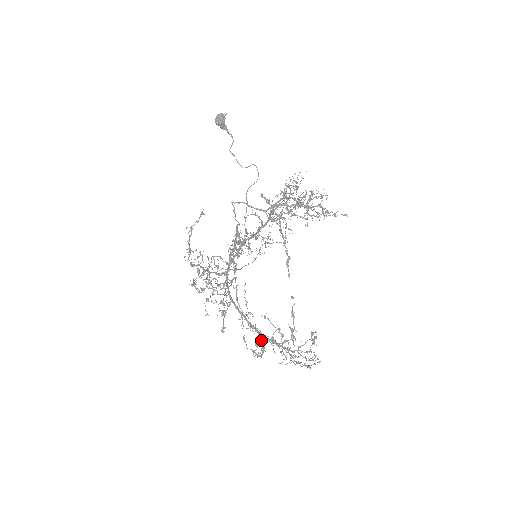
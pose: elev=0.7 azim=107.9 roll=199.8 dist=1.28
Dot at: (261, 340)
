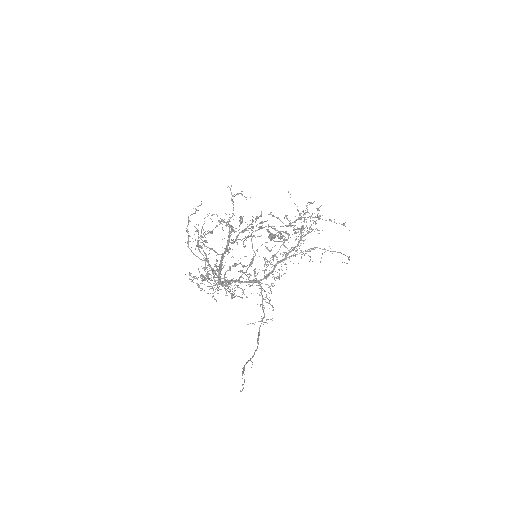
Dot at: (211, 233)
